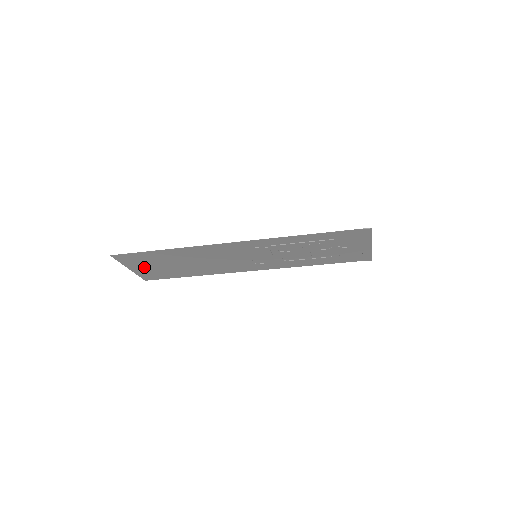
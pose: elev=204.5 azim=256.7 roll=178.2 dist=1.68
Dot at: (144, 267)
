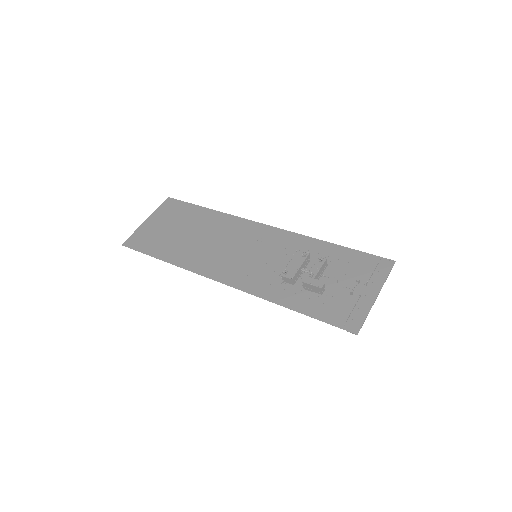
Dot at: (158, 224)
